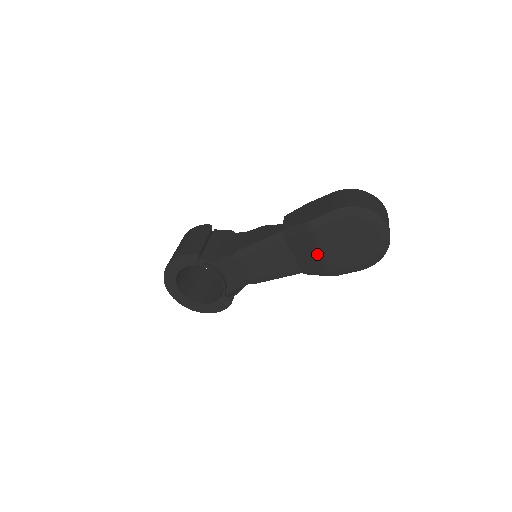
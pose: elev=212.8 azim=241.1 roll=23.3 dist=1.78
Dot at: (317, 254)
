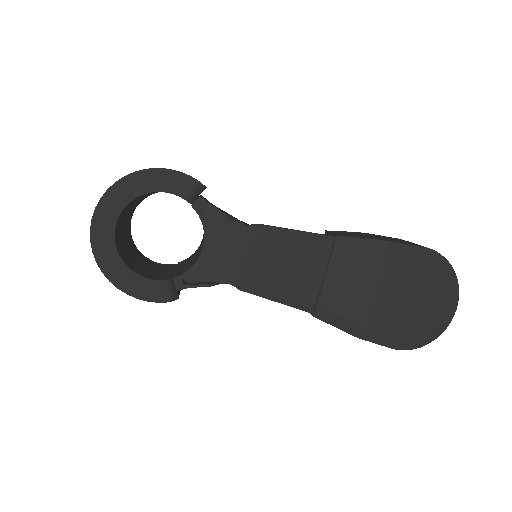
Dot at: (364, 292)
